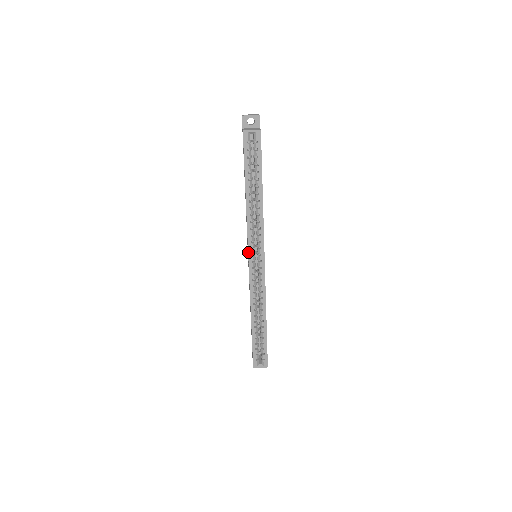
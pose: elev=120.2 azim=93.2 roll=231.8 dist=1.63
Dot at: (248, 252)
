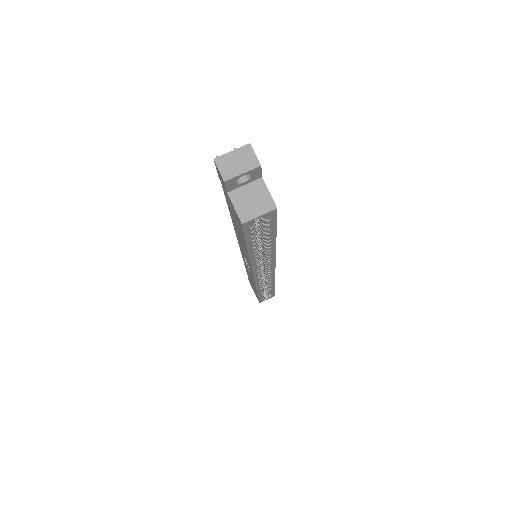
Dot at: (253, 277)
